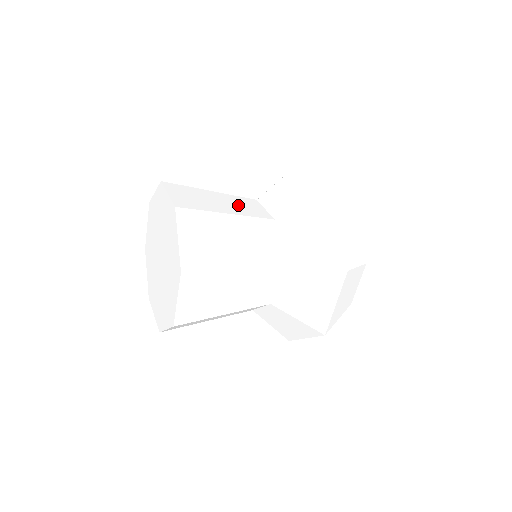
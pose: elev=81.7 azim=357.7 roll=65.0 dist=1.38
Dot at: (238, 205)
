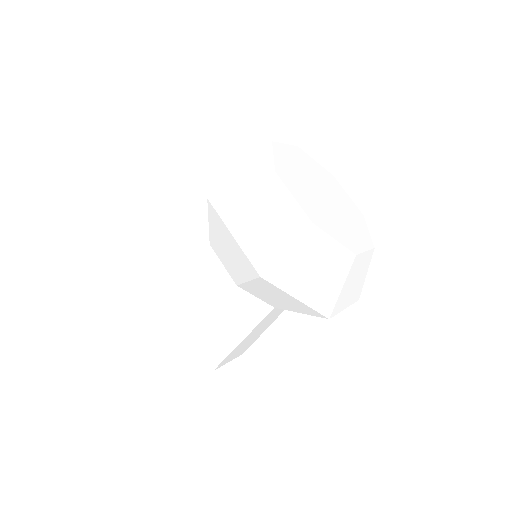
Dot at: (188, 247)
